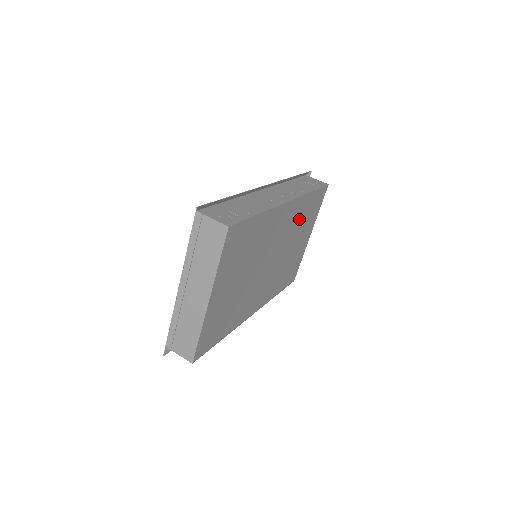
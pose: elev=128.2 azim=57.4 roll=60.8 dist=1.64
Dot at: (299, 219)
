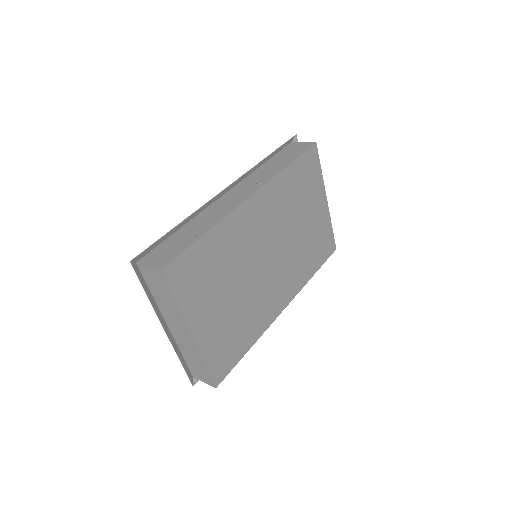
Dot at: (288, 199)
